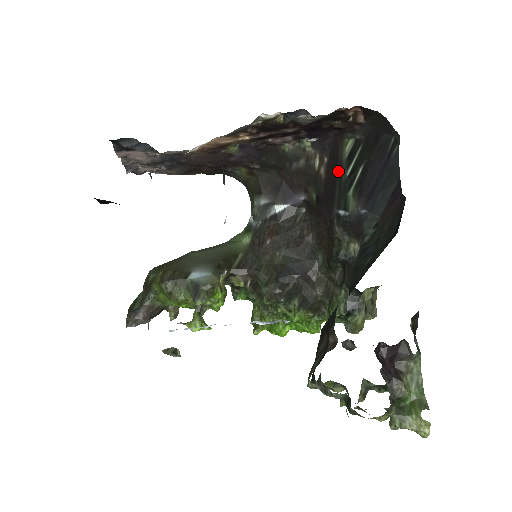
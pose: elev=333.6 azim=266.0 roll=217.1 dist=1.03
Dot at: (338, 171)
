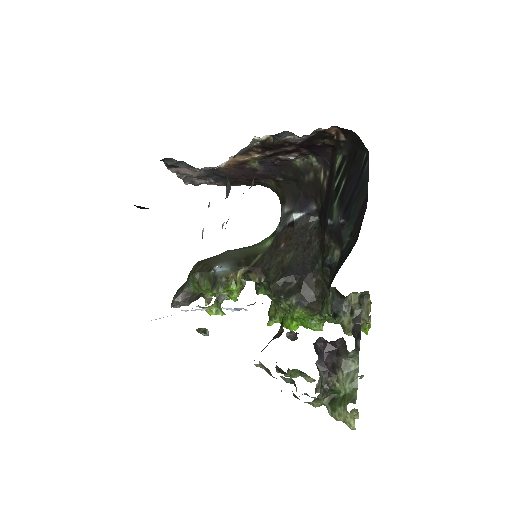
Dot at: (332, 184)
